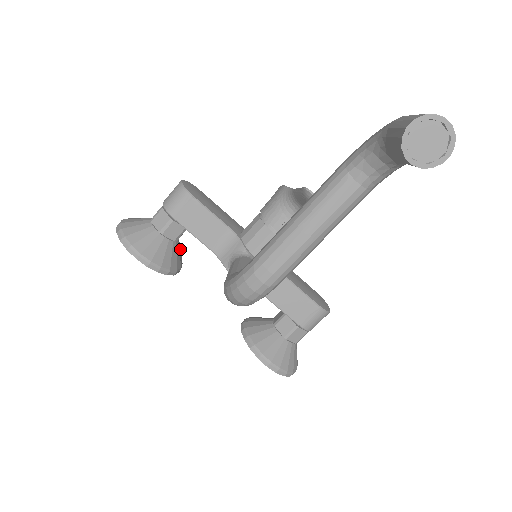
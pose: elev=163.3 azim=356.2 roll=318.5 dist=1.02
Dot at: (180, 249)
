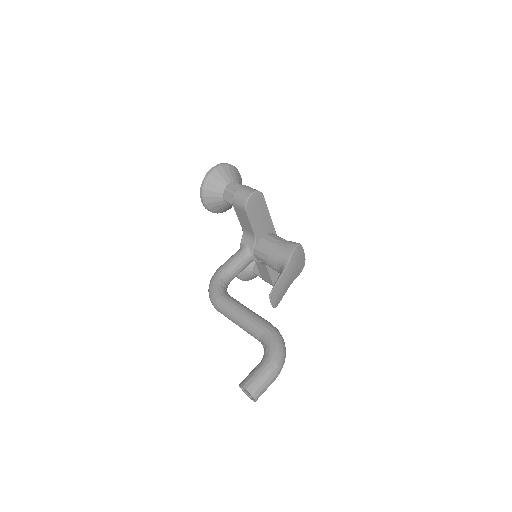
Dot at: occluded
